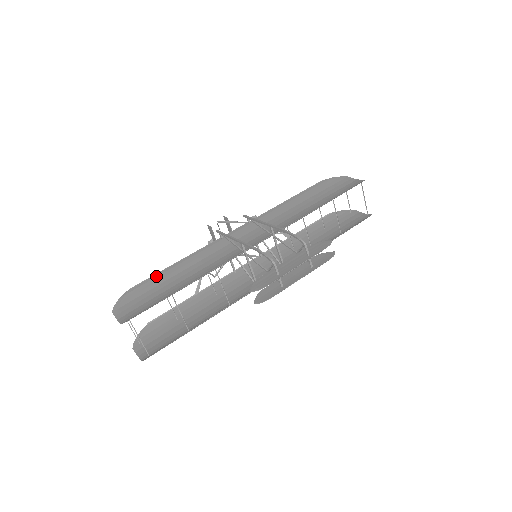
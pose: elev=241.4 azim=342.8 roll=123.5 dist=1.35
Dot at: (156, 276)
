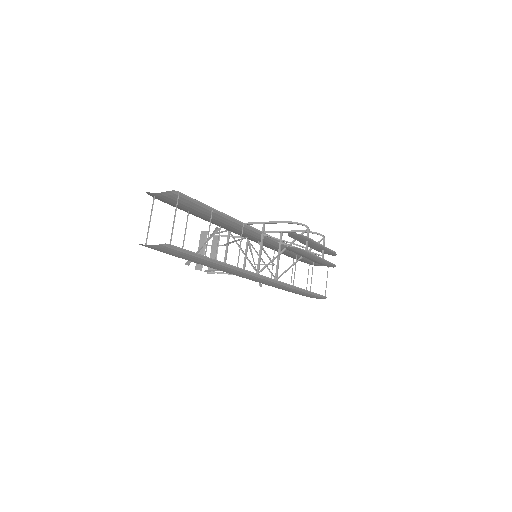
Dot at: occluded
